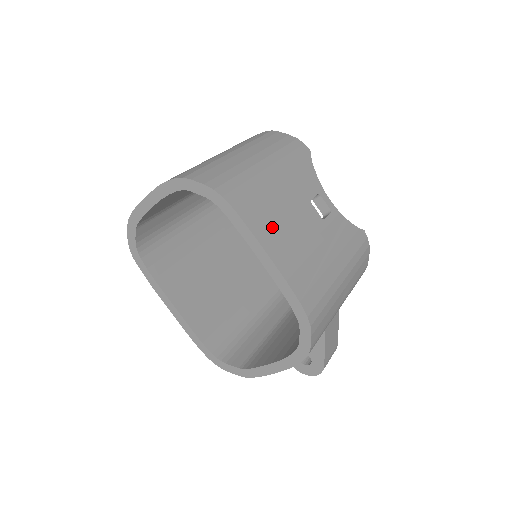
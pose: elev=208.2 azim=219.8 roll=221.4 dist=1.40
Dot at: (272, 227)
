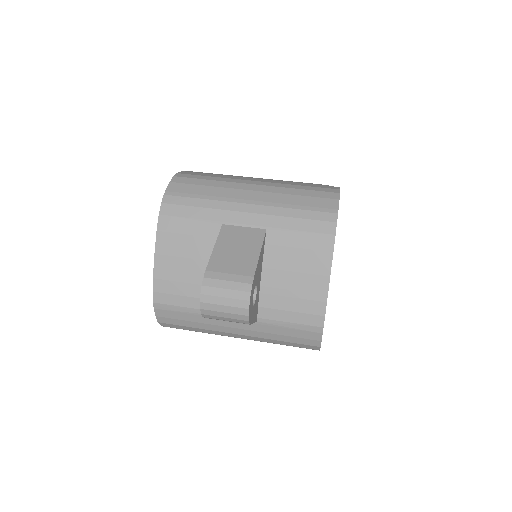
Dot at: occluded
